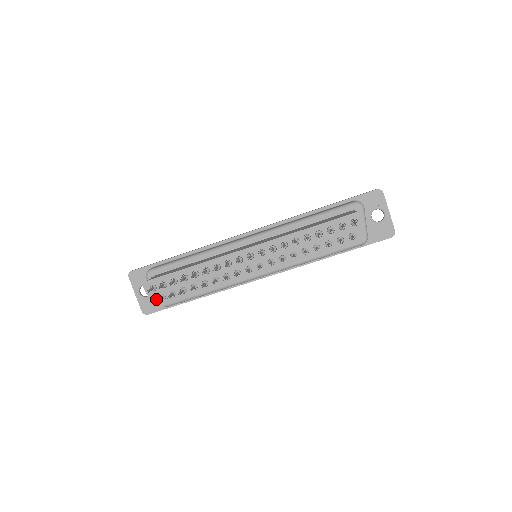
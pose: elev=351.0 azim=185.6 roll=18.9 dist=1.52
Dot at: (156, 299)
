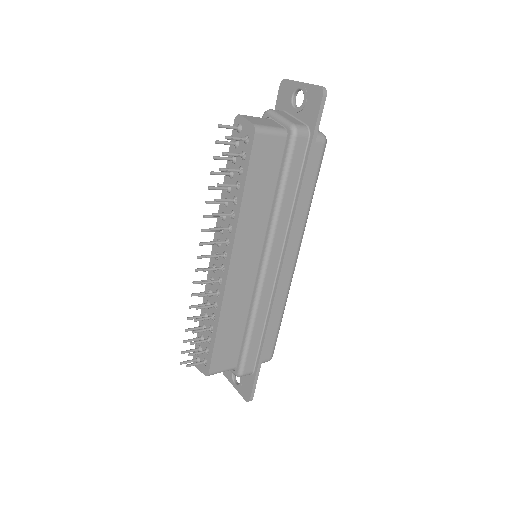
Dot at: (204, 368)
